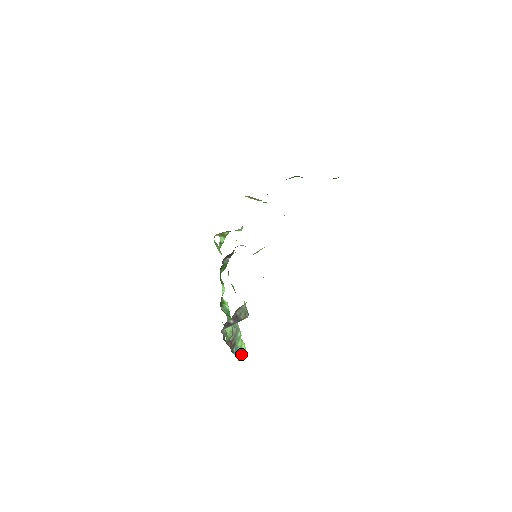
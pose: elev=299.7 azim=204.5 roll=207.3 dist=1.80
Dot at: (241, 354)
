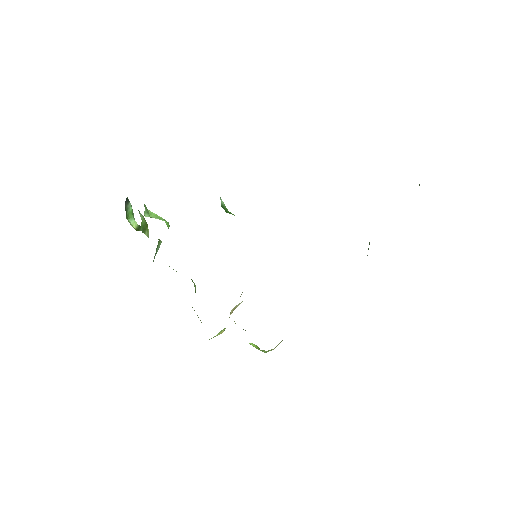
Dot at: occluded
